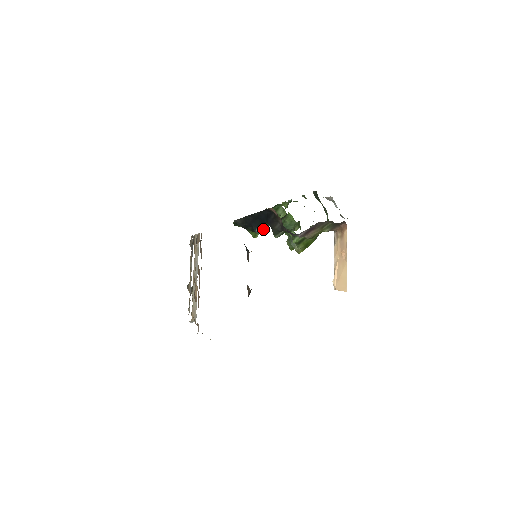
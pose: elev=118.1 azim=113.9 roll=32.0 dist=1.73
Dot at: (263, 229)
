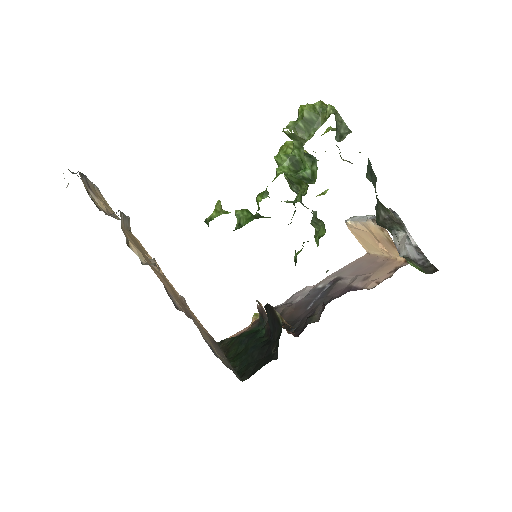
Dot at: occluded
